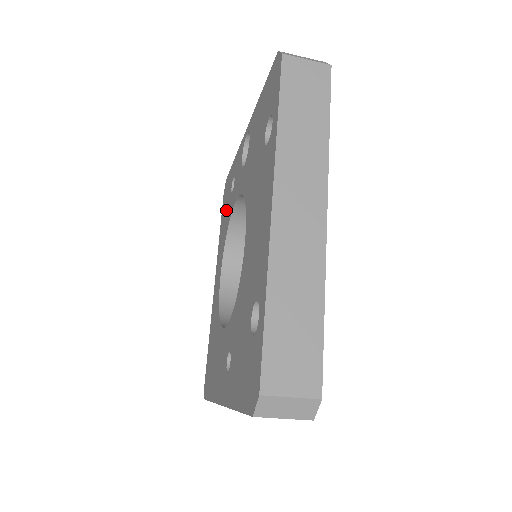
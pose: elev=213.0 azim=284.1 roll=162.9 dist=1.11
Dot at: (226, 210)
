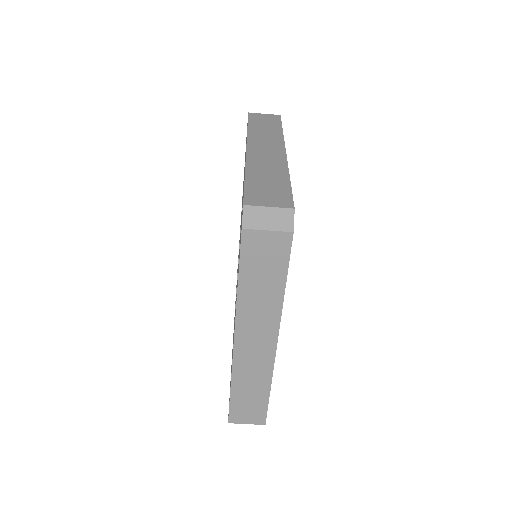
Dot at: occluded
